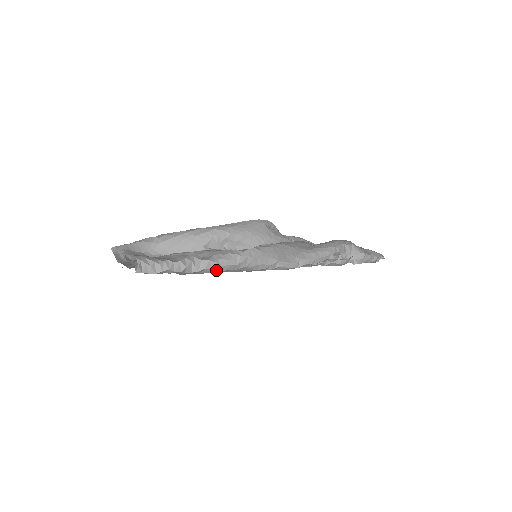
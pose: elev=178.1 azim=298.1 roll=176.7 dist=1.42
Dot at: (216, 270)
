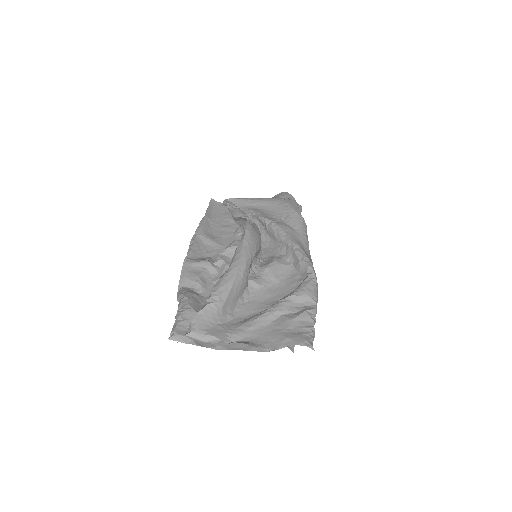
Dot at: occluded
